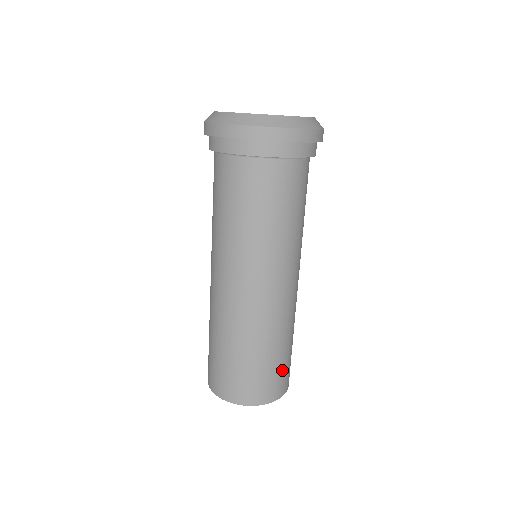
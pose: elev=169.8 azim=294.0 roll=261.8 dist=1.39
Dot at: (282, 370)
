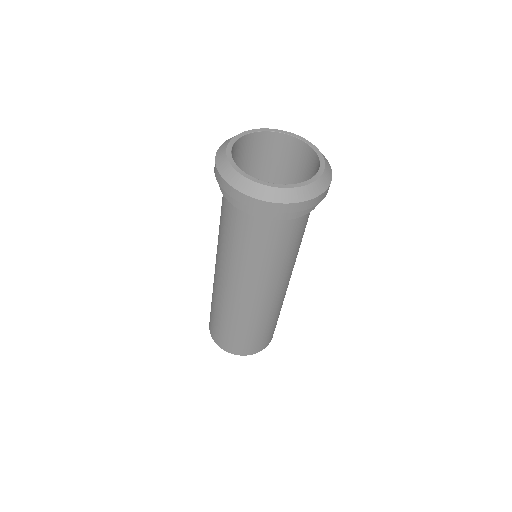
Dot at: (261, 339)
